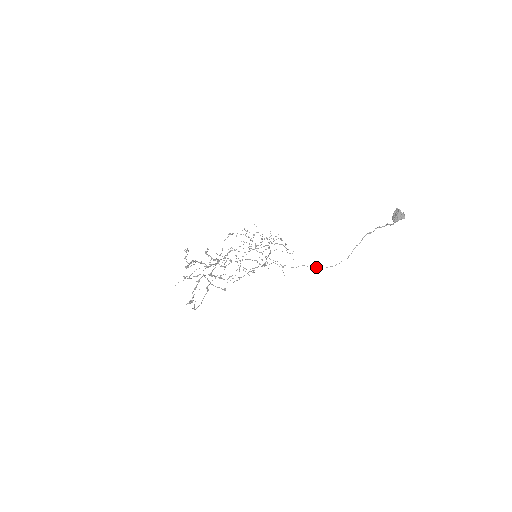
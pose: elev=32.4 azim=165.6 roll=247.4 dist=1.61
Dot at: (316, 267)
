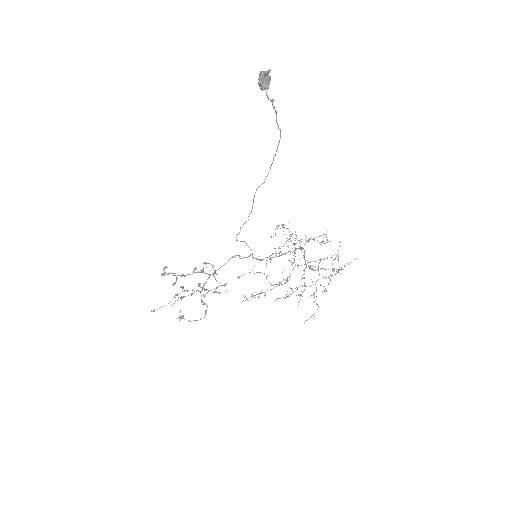
Dot at: occluded
